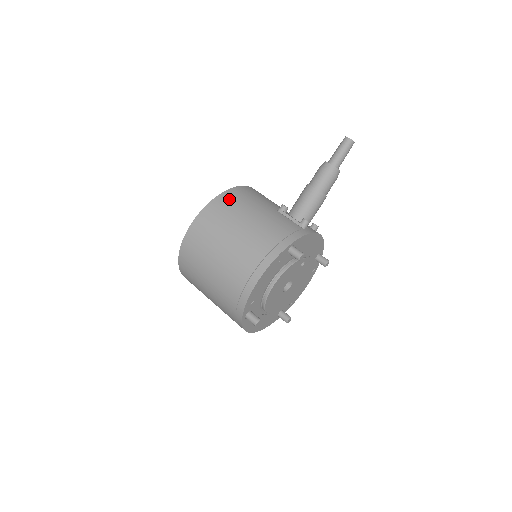
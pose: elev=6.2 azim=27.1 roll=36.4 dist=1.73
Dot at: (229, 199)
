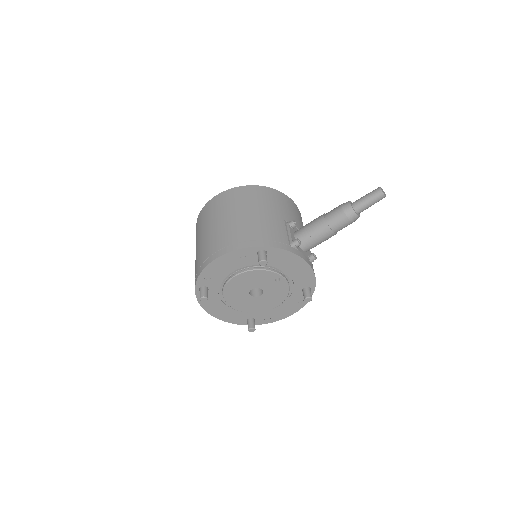
Dot at: (255, 192)
